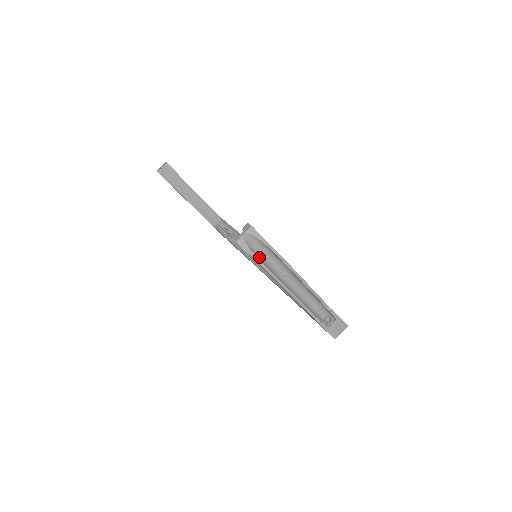
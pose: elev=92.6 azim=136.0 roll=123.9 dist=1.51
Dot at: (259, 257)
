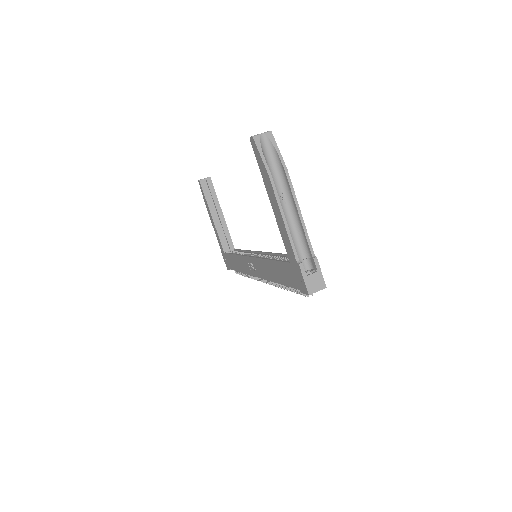
Dot at: (266, 162)
